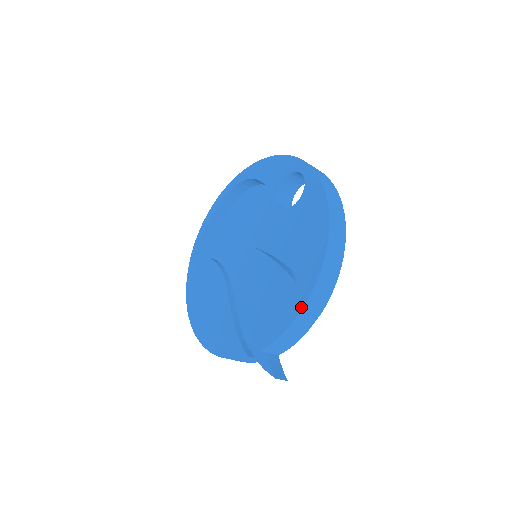
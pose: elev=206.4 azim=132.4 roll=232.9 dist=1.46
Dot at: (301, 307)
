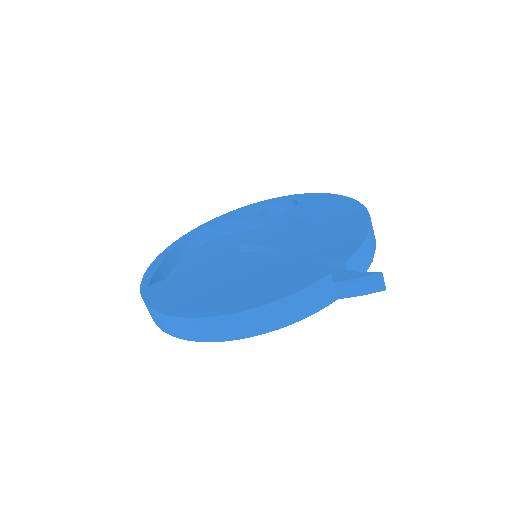
Dot at: (368, 224)
